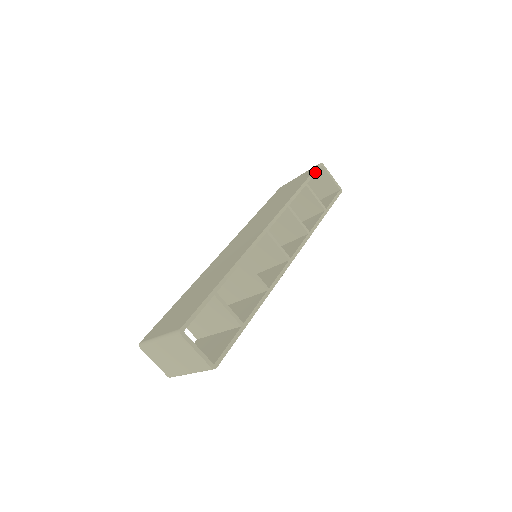
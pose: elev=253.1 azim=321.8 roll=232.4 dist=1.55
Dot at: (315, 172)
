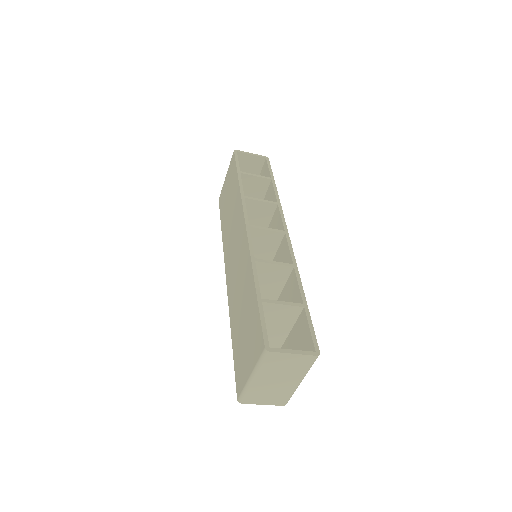
Dot at: (237, 160)
